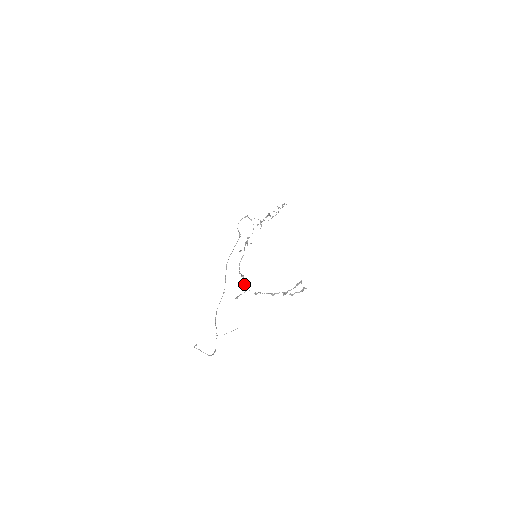
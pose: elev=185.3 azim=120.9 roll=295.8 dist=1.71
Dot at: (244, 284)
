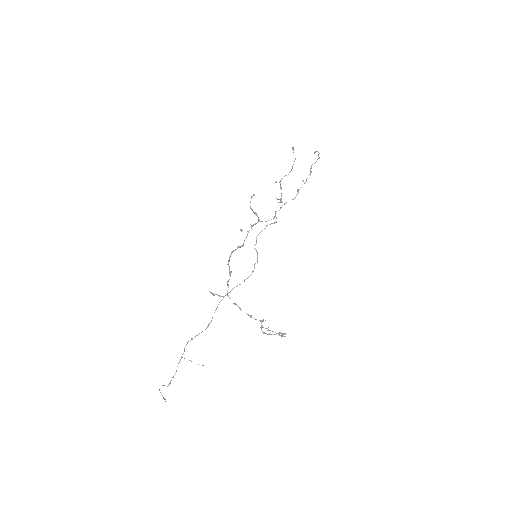
Dot at: (228, 285)
